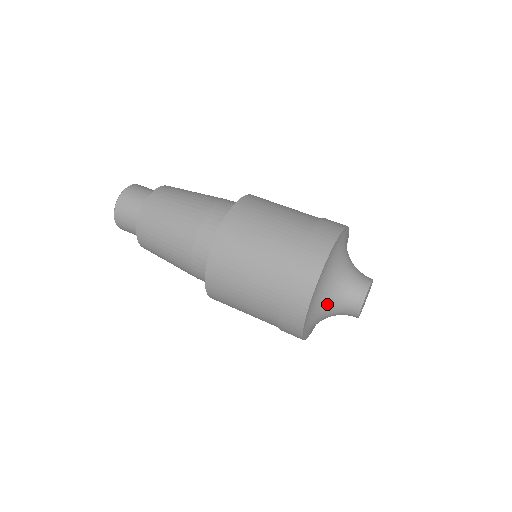
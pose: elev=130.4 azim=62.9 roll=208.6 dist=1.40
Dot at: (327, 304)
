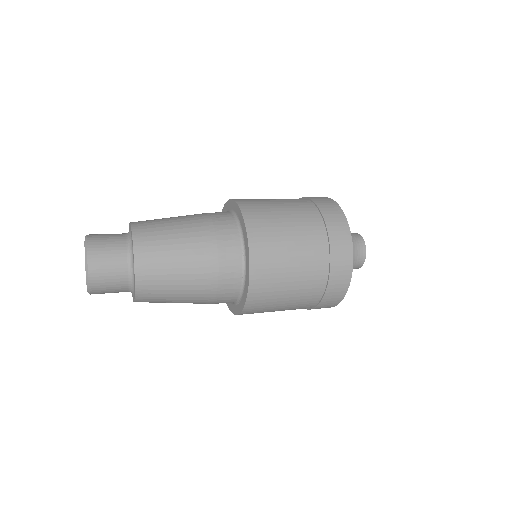
Dot at: occluded
